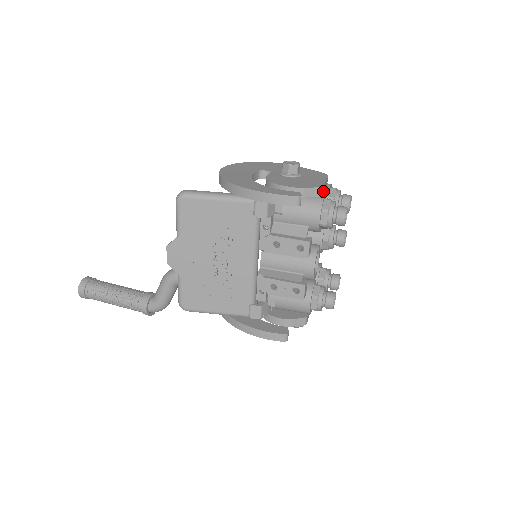
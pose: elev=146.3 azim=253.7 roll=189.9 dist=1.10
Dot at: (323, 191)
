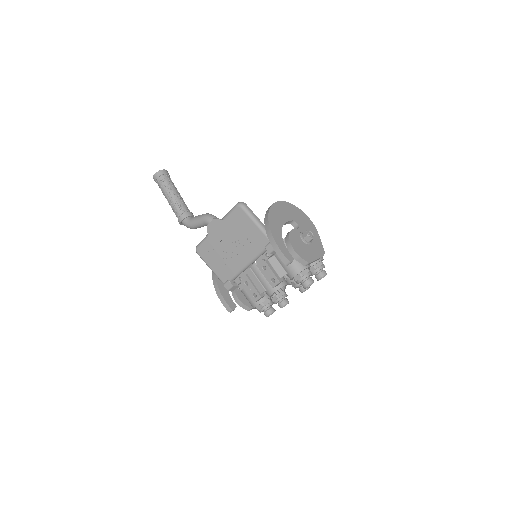
Dot at: occluded
